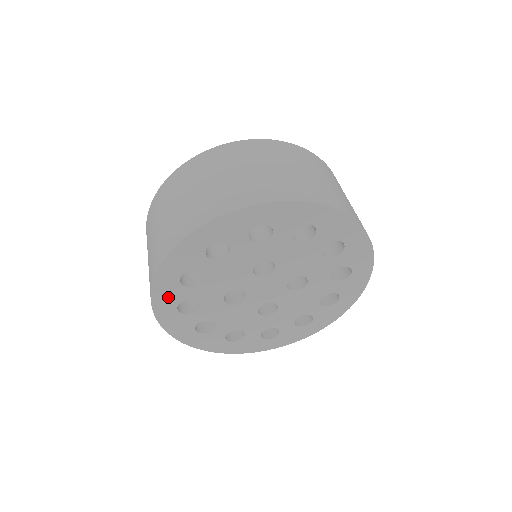
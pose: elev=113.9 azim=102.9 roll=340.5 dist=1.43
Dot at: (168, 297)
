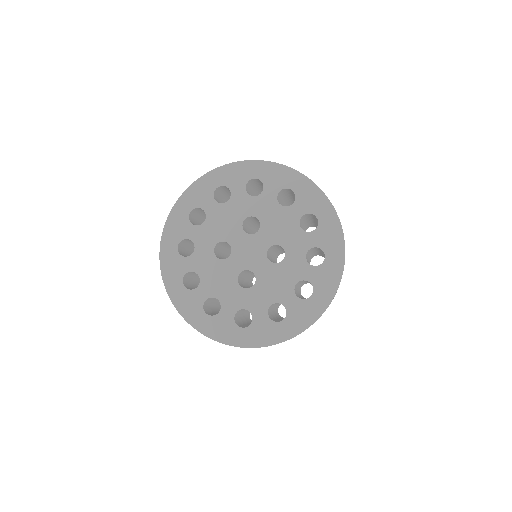
Dot at: (176, 230)
